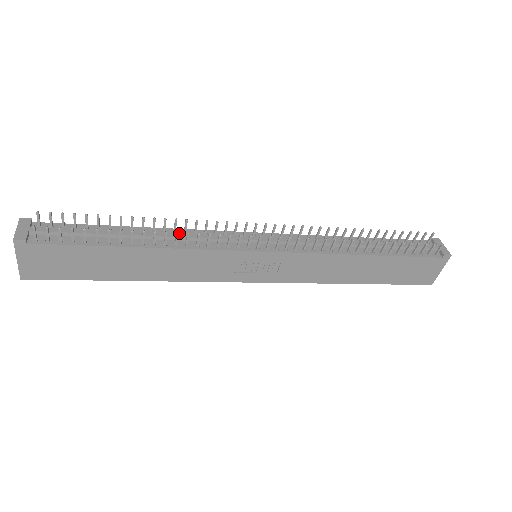
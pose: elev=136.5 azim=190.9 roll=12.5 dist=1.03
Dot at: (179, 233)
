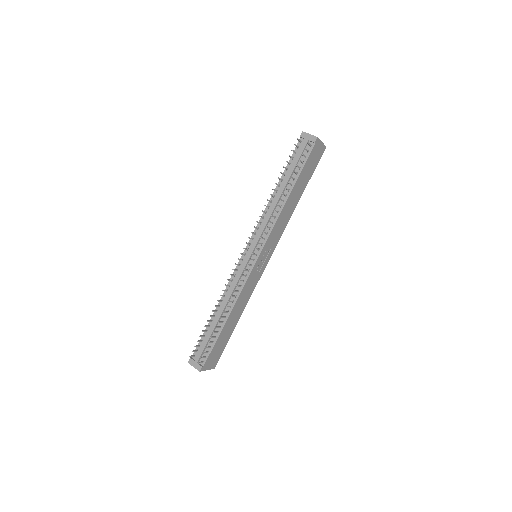
Dot at: (227, 296)
